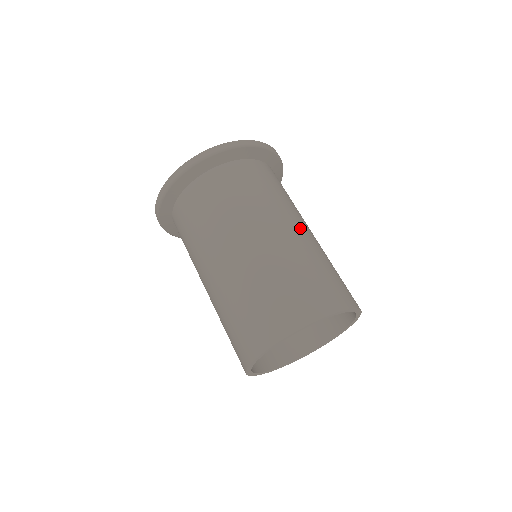
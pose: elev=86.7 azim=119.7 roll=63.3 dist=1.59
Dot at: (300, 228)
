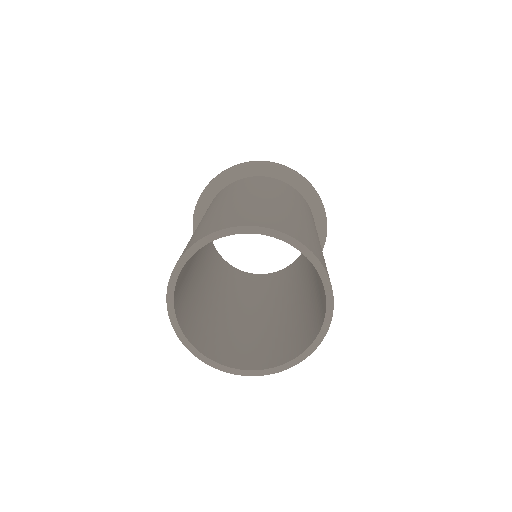
Dot at: (313, 227)
